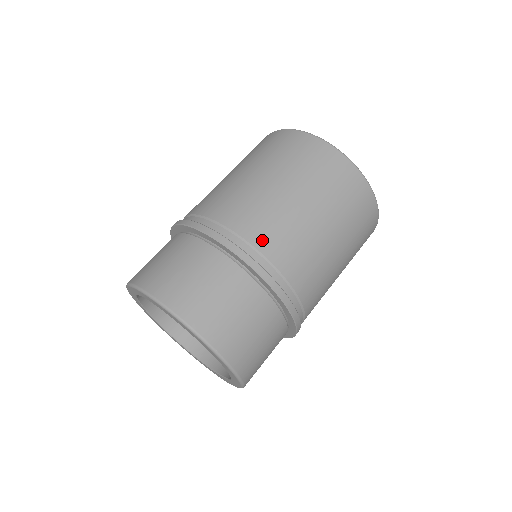
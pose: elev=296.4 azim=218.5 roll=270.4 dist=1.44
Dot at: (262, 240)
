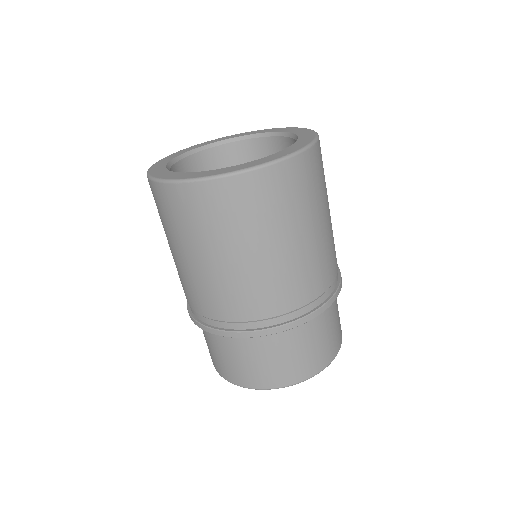
Dot at: (265, 310)
